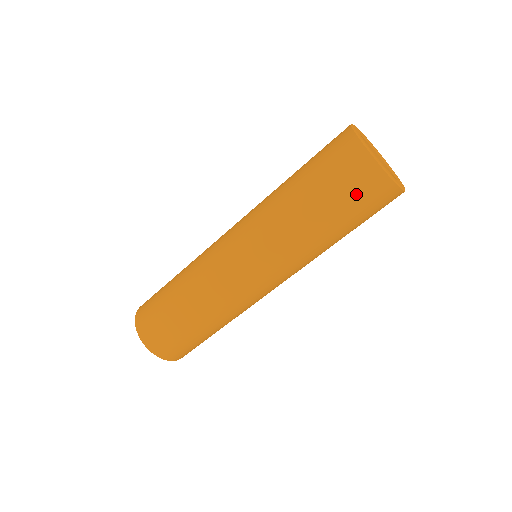
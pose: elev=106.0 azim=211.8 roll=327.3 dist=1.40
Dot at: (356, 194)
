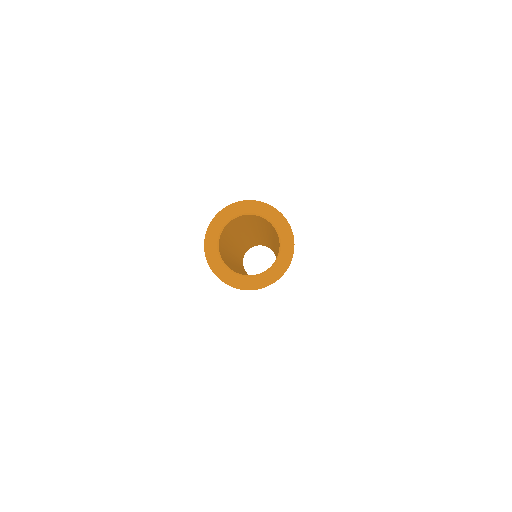
Dot at: occluded
